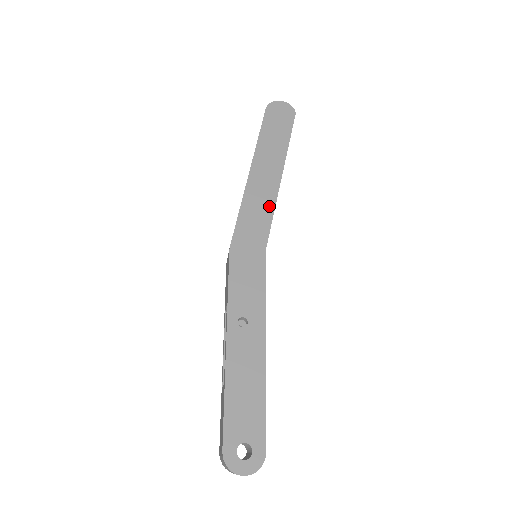
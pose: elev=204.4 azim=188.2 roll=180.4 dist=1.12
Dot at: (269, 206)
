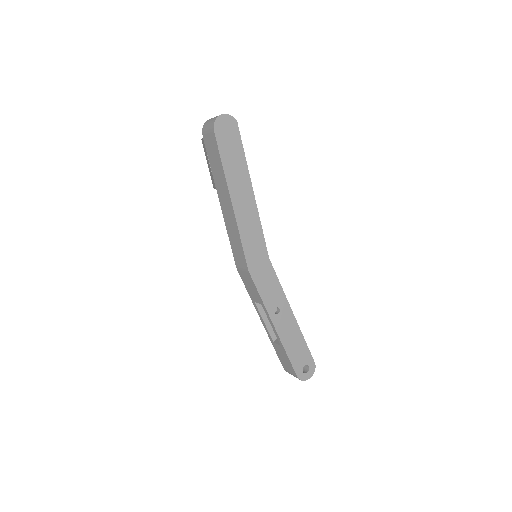
Dot at: (257, 224)
